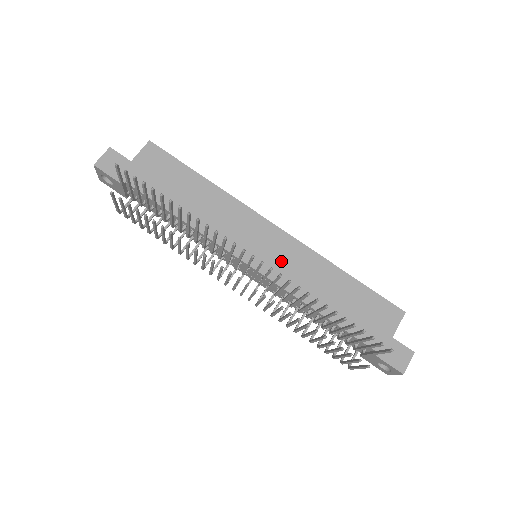
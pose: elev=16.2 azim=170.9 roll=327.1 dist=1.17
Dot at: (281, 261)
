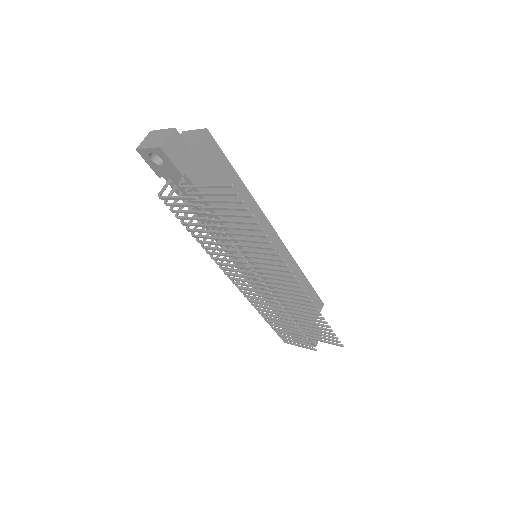
Dot at: occluded
